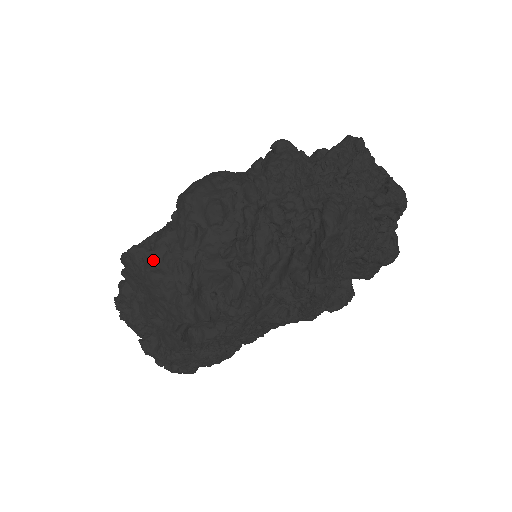
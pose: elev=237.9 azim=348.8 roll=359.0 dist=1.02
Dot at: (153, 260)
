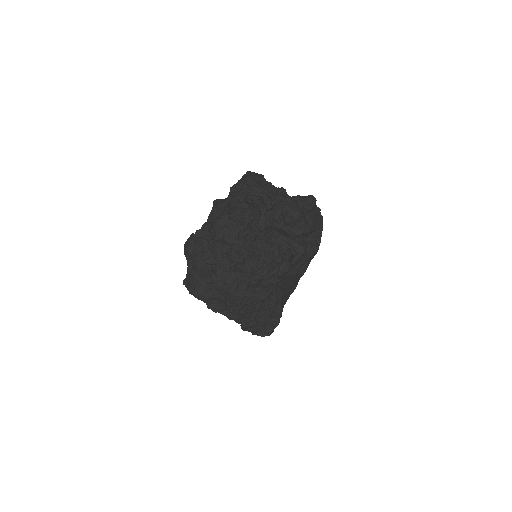
Dot at: (188, 282)
